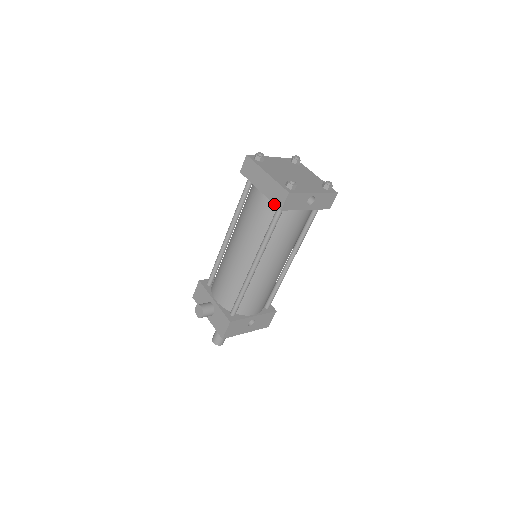
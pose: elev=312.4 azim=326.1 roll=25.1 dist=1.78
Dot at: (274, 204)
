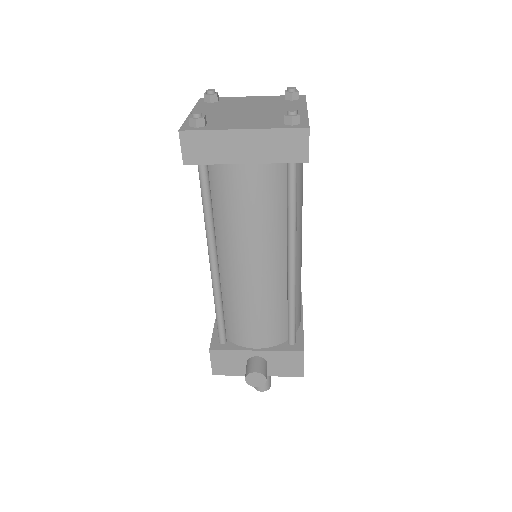
Dot at: occluded
